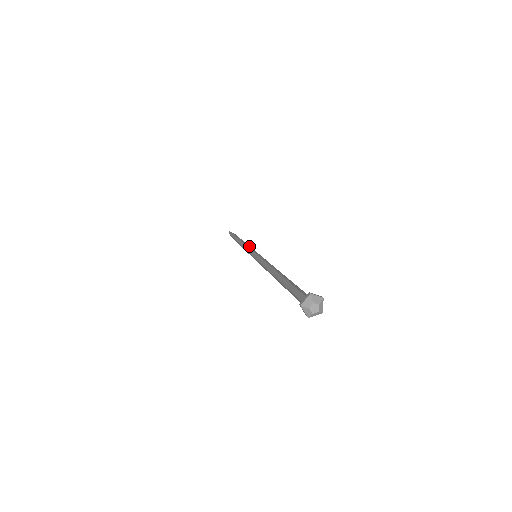
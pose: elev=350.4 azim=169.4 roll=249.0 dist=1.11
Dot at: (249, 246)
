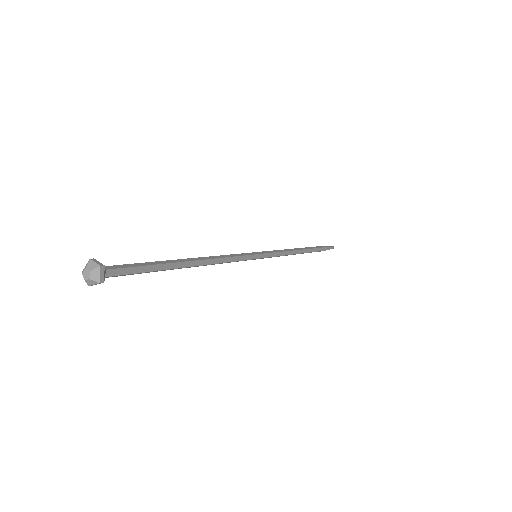
Dot at: (281, 251)
